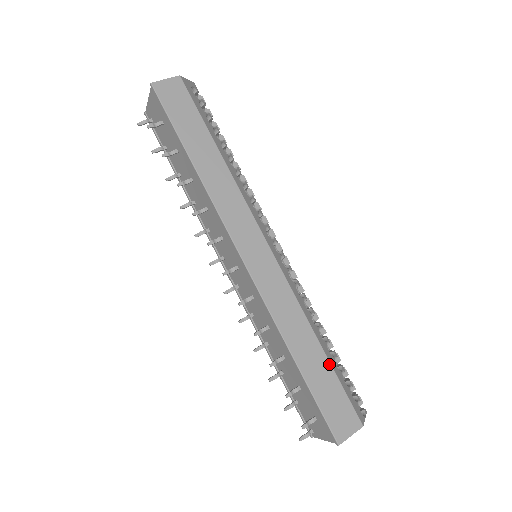
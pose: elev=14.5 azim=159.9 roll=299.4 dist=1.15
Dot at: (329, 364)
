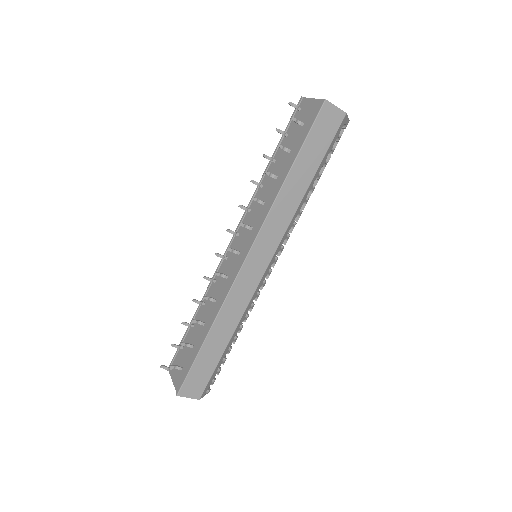
Dot at: (221, 355)
